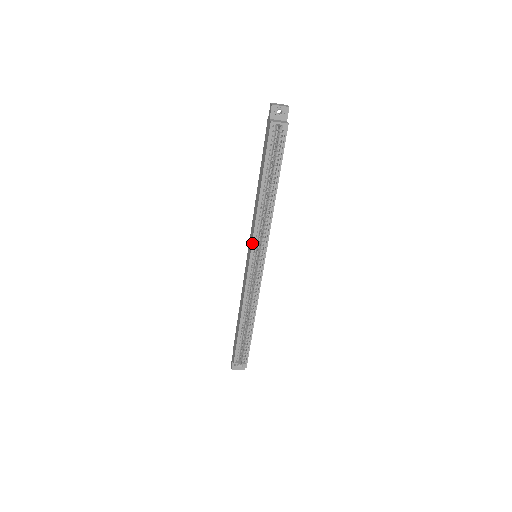
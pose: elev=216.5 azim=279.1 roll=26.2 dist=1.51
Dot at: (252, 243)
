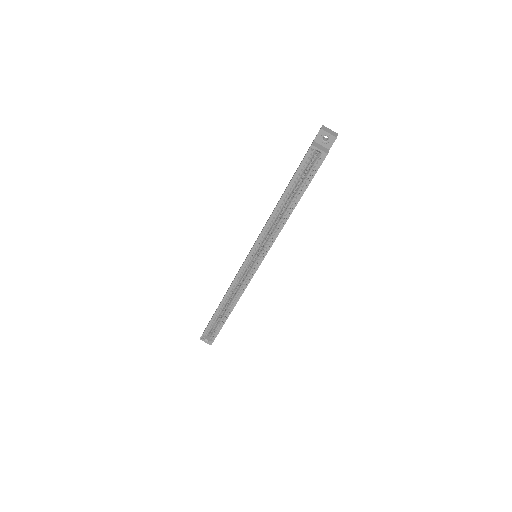
Dot at: (254, 245)
